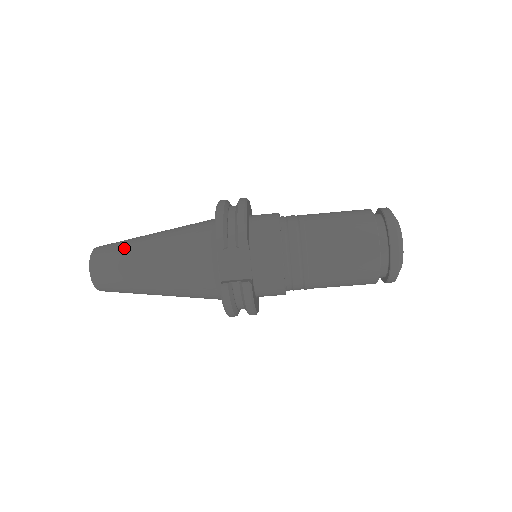
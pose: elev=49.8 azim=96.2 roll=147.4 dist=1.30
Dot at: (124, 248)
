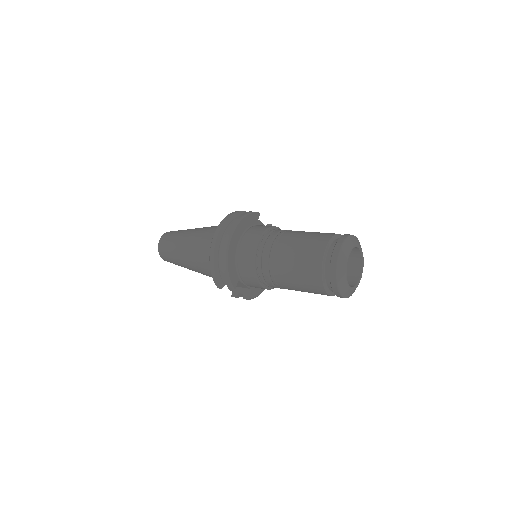
Dot at: (173, 254)
